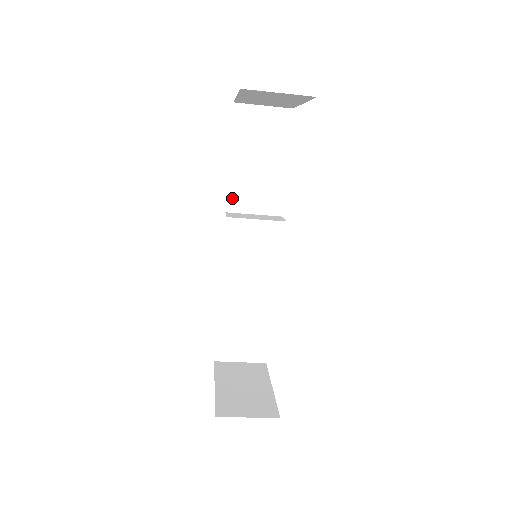
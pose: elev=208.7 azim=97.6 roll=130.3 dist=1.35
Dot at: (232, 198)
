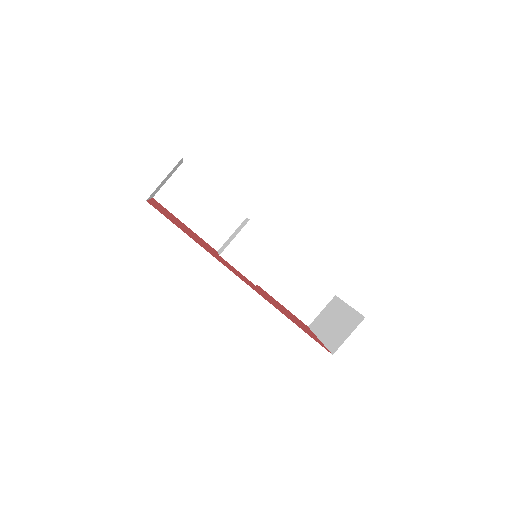
Dot at: (211, 241)
